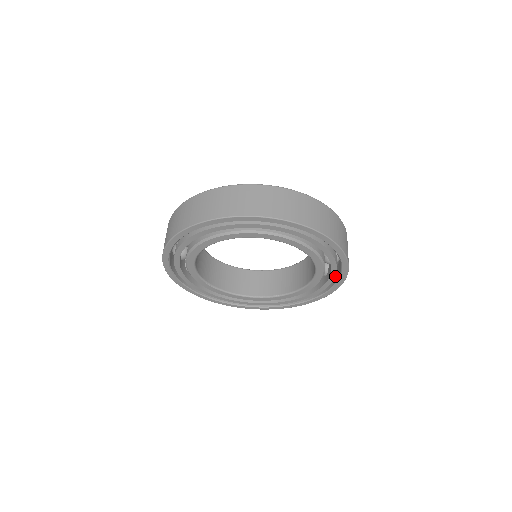
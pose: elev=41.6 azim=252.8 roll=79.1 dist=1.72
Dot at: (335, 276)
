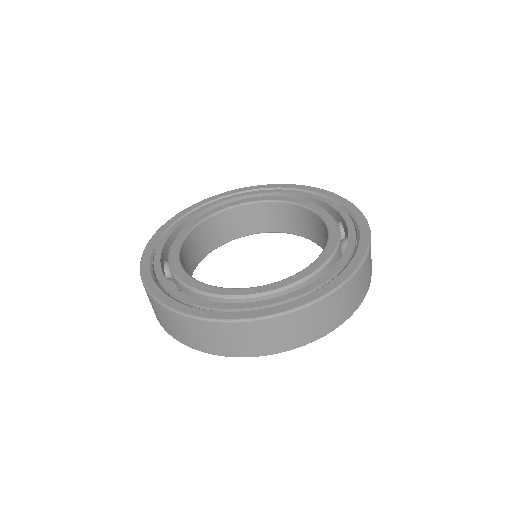
Dot at: occluded
